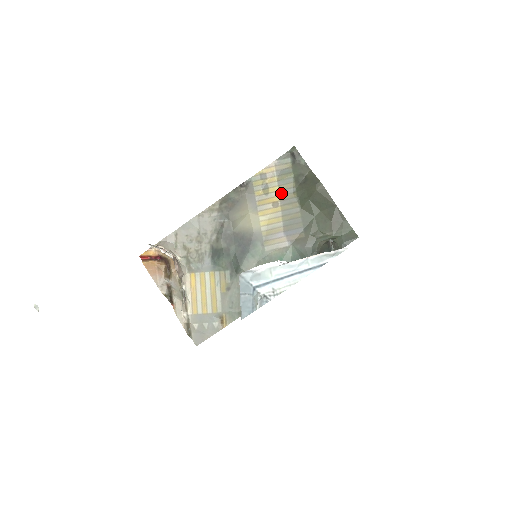
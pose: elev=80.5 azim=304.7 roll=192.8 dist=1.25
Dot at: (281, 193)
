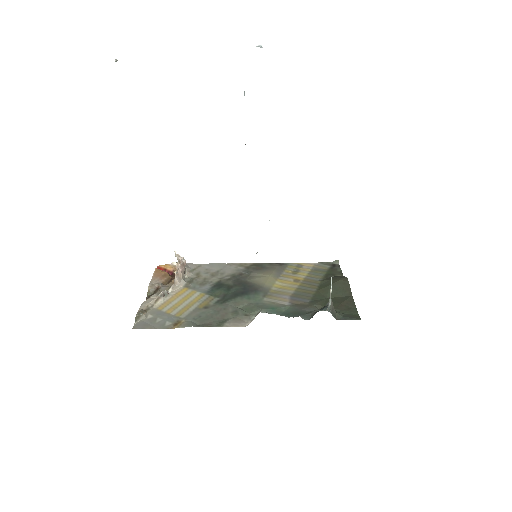
Dot at: (307, 277)
